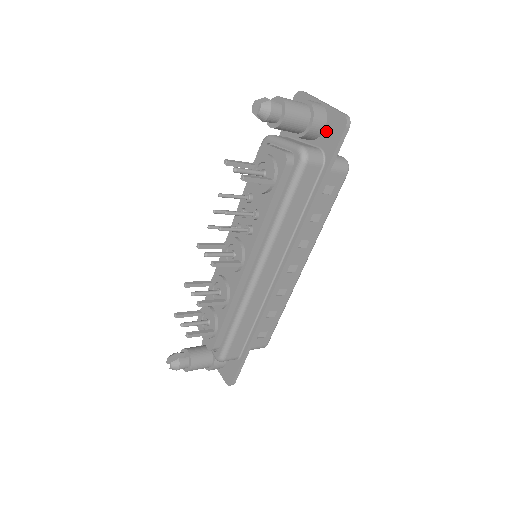
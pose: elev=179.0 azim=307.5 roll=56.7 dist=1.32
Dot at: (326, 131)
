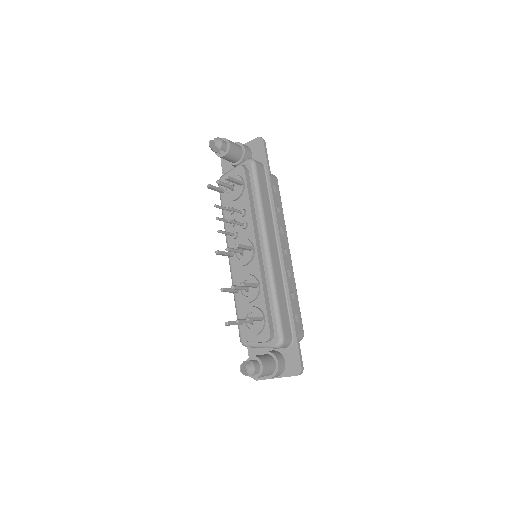
Dot at: (253, 153)
